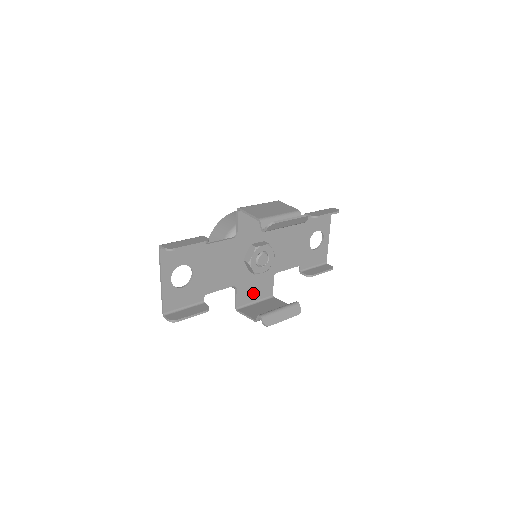
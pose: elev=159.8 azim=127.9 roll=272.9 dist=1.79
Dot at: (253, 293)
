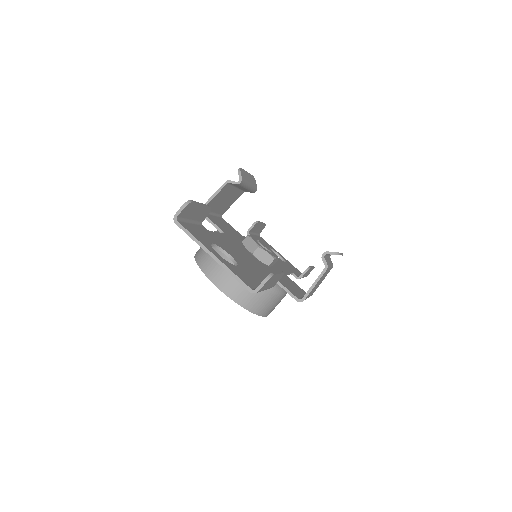
Dot at: (293, 288)
